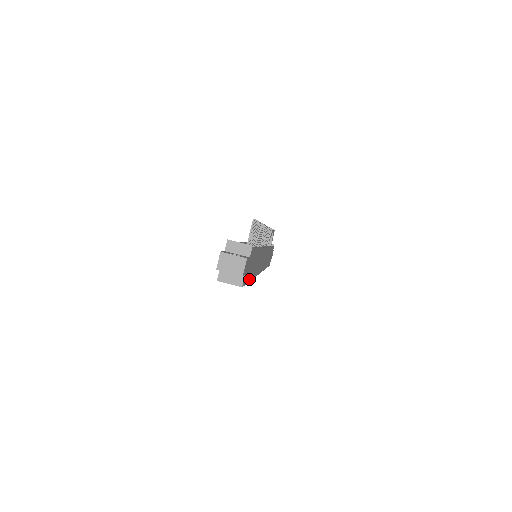
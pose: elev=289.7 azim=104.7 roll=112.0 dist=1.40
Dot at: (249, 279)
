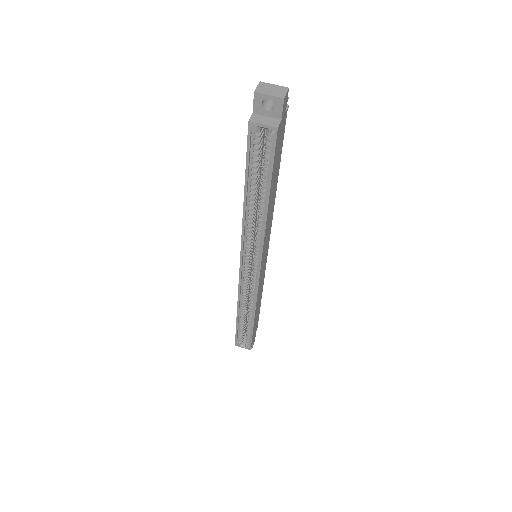
Dot at: (272, 178)
